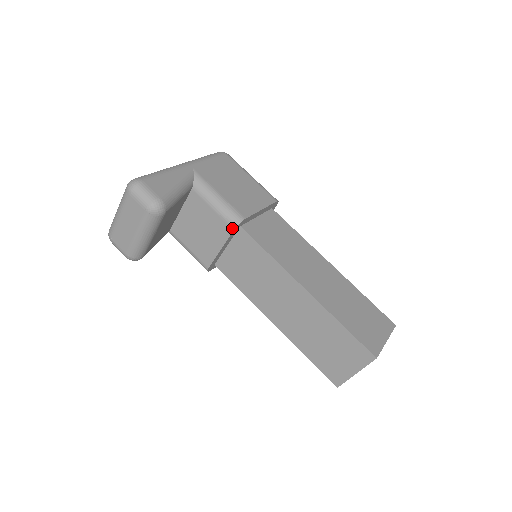
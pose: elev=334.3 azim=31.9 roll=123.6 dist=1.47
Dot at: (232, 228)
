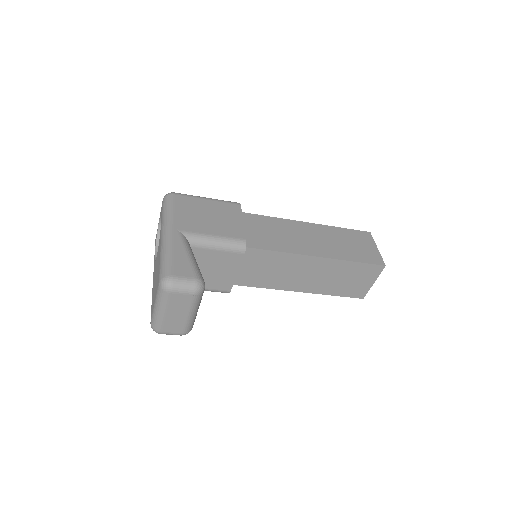
Dot at: (242, 254)
